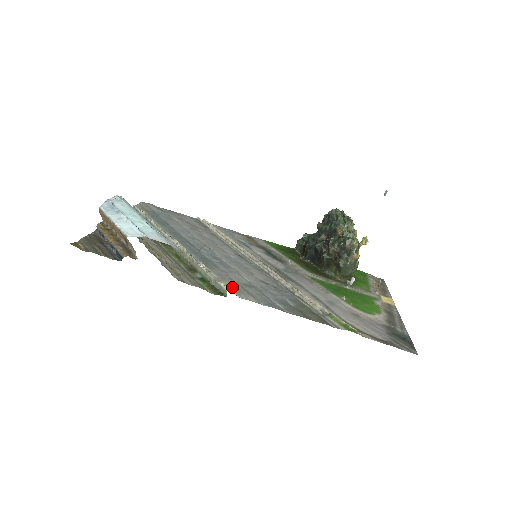
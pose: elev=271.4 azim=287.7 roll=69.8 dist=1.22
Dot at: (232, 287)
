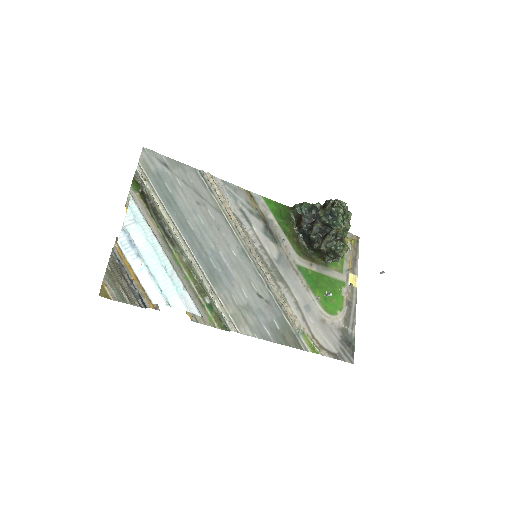
Dot at: (234, 318)
